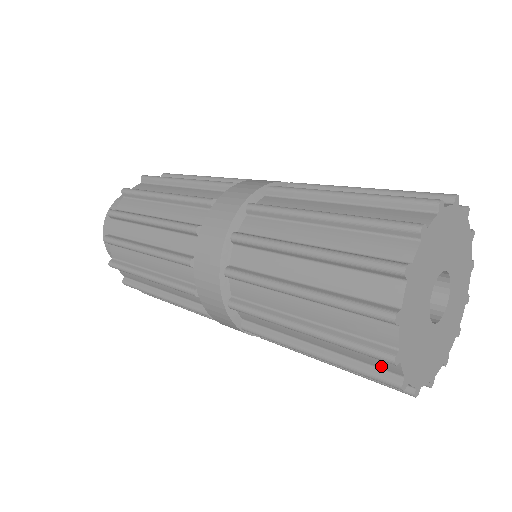
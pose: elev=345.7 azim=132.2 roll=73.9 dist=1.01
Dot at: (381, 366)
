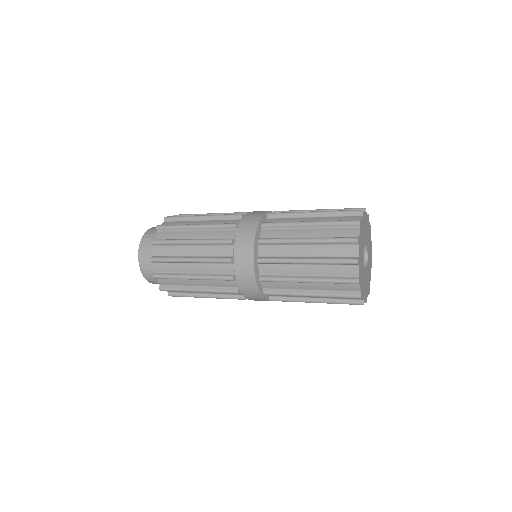
Dot at: (347, 274)
